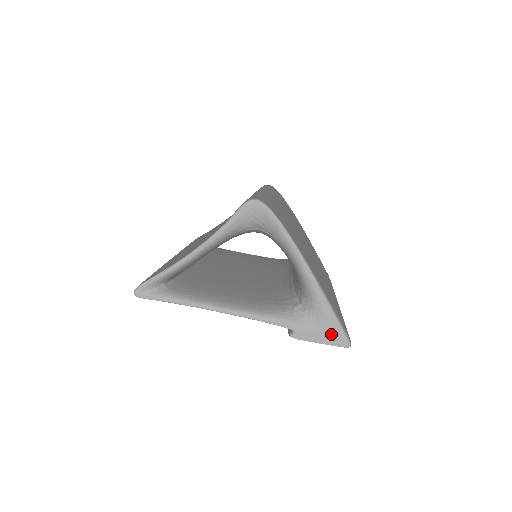
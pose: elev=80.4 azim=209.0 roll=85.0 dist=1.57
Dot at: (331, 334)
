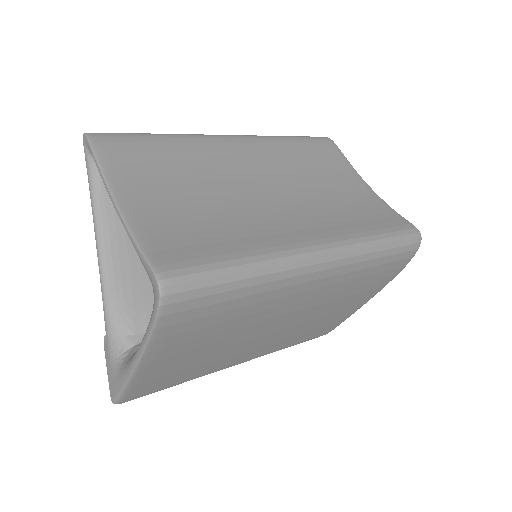
Dot at: (113, 384)
